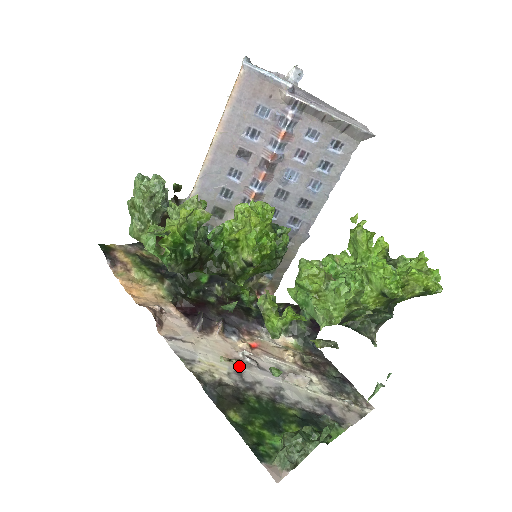
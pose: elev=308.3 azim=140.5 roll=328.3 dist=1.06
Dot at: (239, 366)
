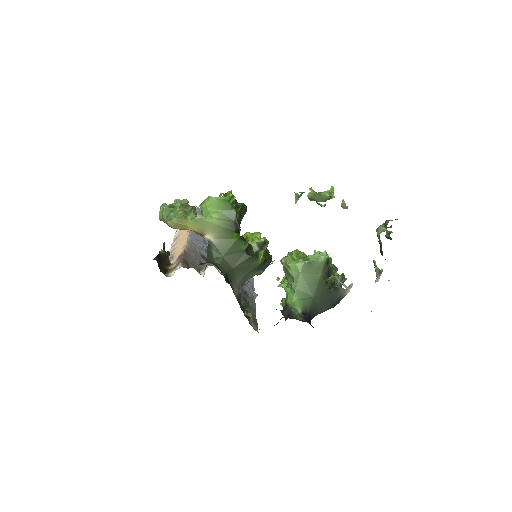
Dot at: occluded
